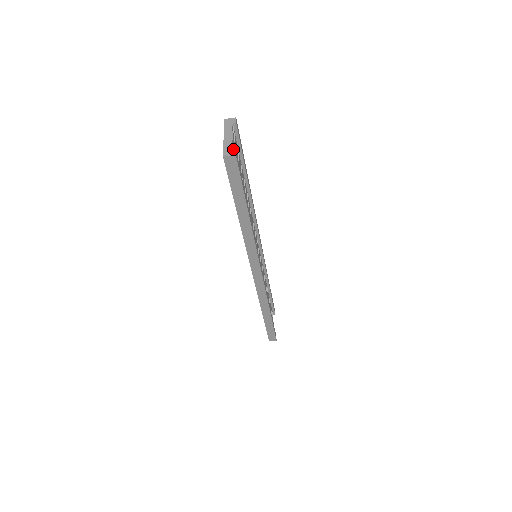
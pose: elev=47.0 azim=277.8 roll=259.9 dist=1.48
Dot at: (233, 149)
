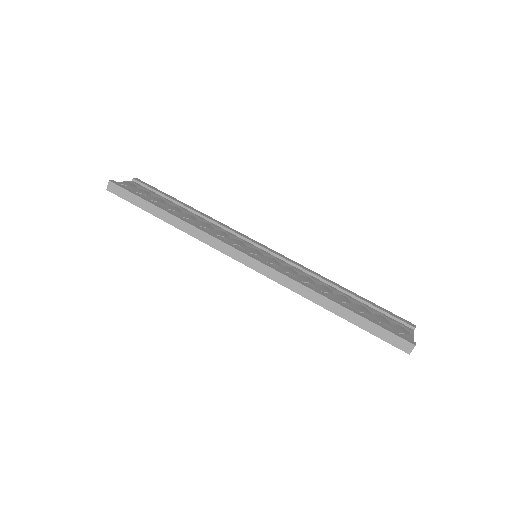
Dot at: occluded
